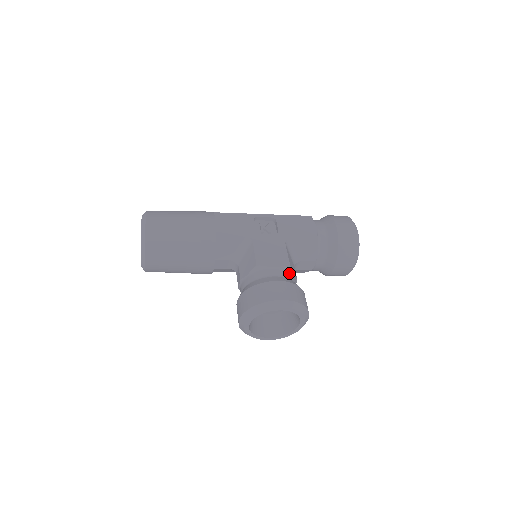
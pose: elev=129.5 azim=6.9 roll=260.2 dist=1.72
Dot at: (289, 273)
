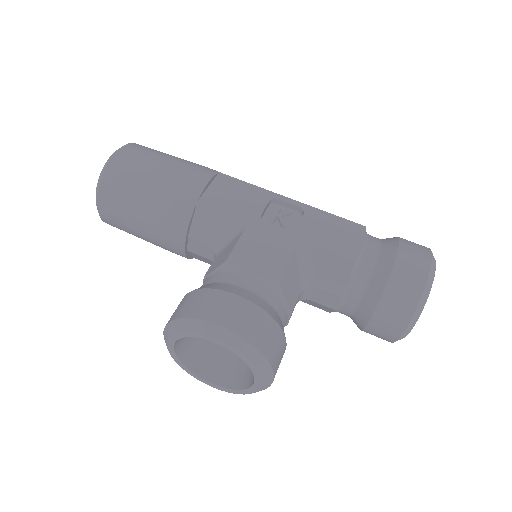
Dot at: (274, 294)
